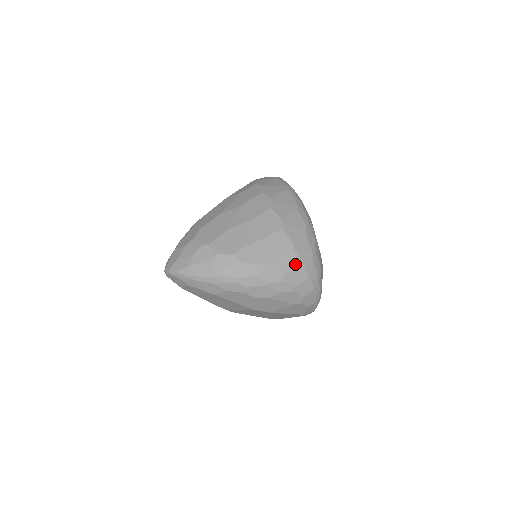
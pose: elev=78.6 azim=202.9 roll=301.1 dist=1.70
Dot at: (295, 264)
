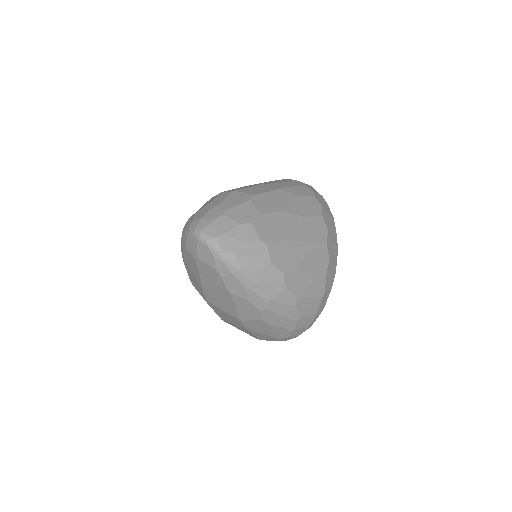
Dot at: (313, 311)
